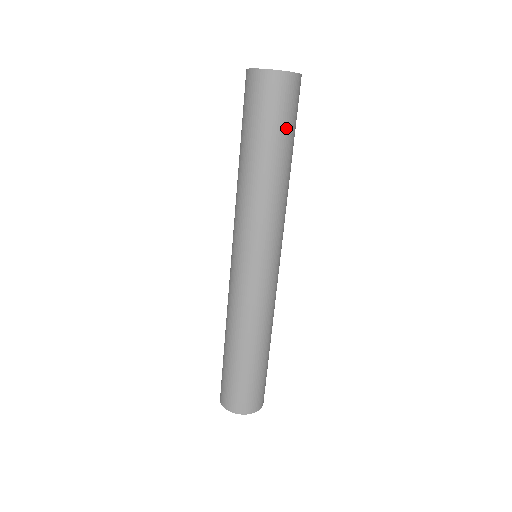
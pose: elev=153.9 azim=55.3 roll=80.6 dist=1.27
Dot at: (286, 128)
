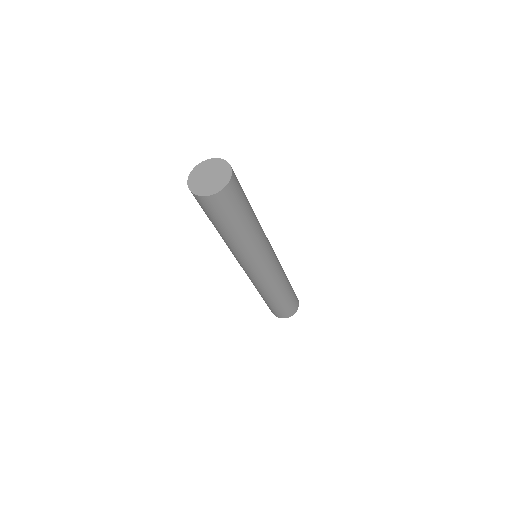
Dot at: (223, 220)
